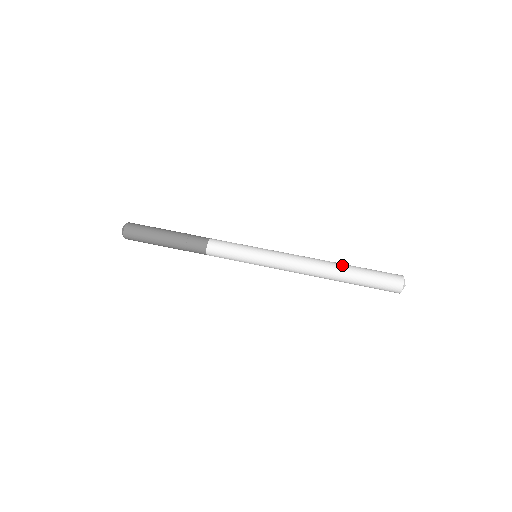
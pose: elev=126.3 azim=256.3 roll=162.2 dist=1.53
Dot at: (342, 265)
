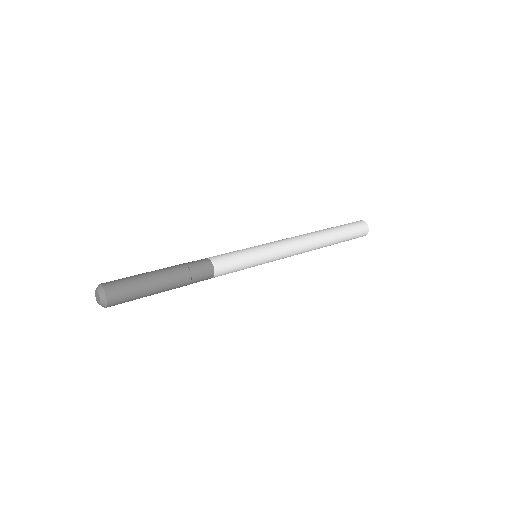
Dot at: (320, 230)
